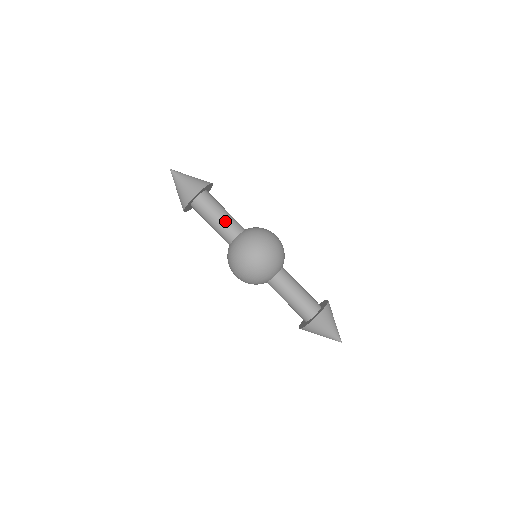
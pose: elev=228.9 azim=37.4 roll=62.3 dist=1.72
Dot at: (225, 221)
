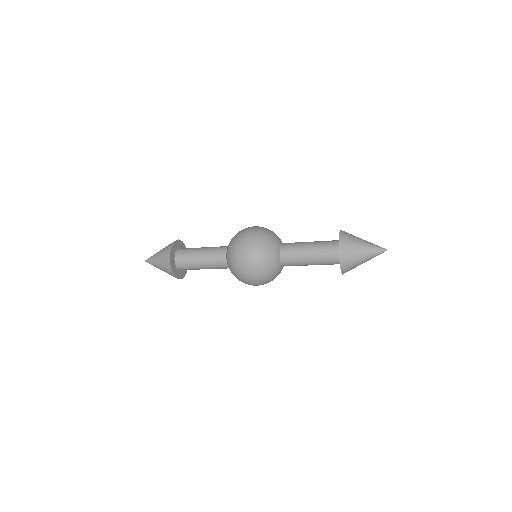
Dot at: (210, 248)
